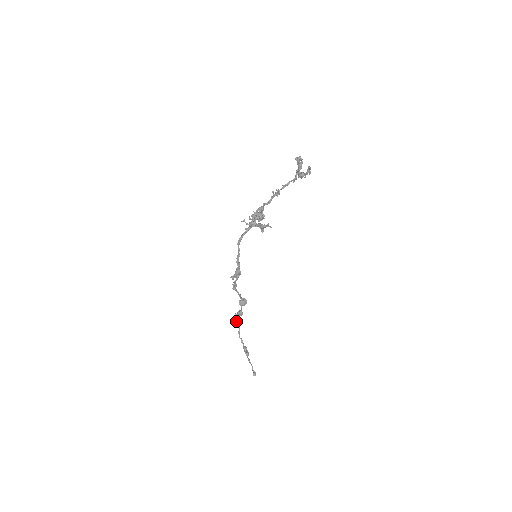
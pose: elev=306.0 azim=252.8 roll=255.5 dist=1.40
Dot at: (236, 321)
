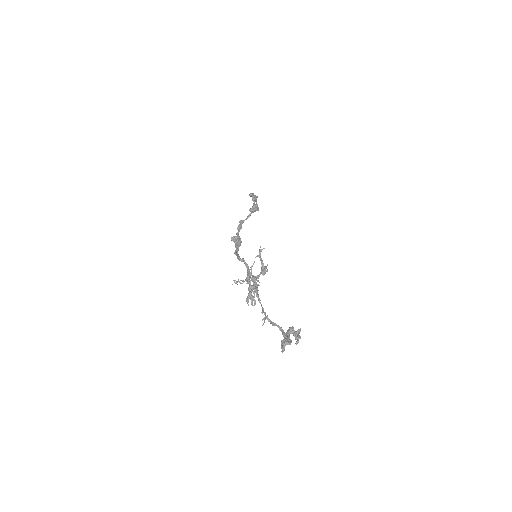
Dot at: occluded
